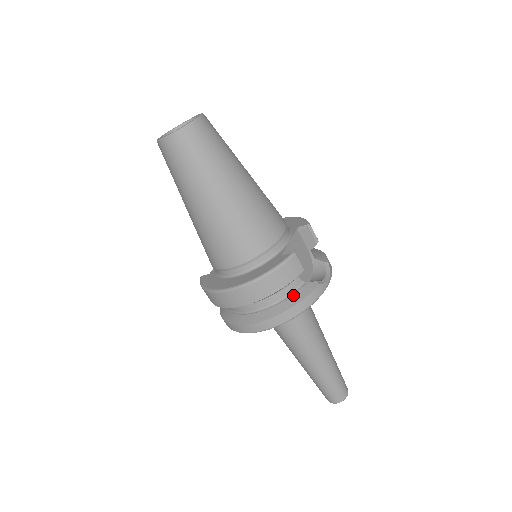
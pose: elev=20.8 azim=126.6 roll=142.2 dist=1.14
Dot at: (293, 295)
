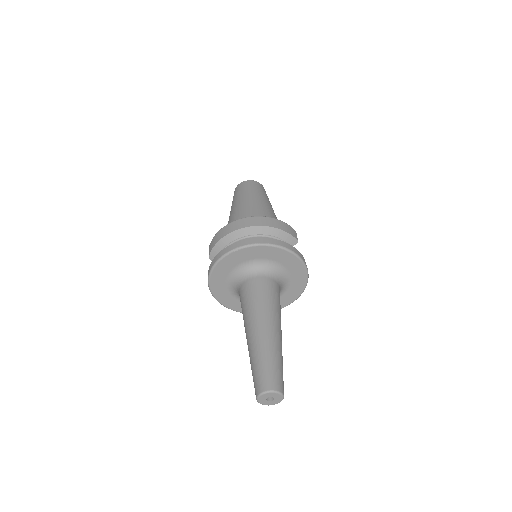
Dot at: occluded
